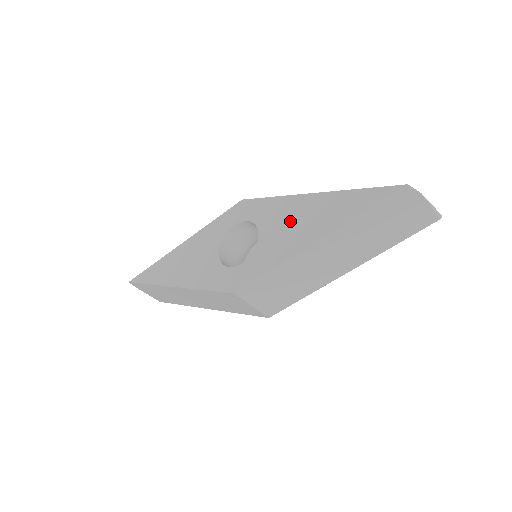
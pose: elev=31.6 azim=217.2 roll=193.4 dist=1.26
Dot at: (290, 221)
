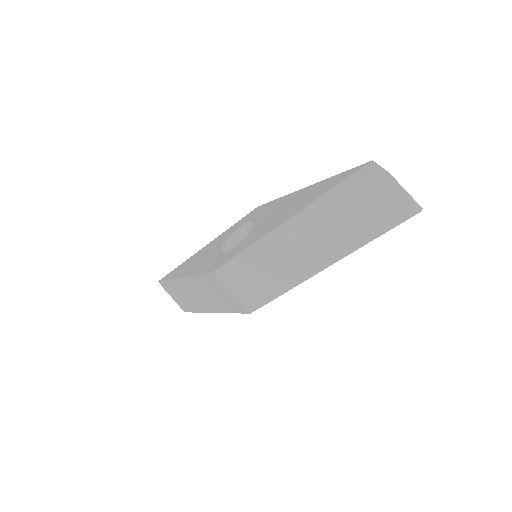
Dot at: (279, 211)
